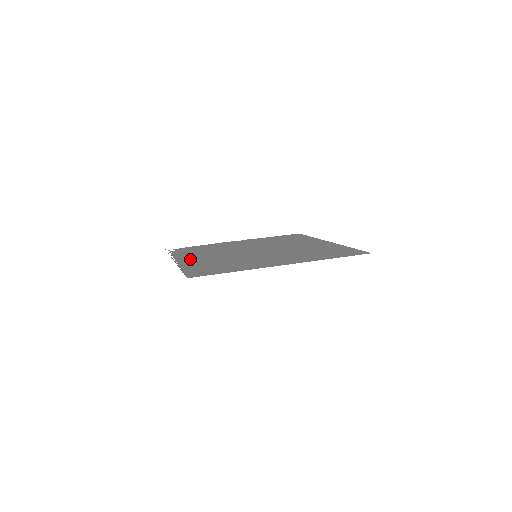
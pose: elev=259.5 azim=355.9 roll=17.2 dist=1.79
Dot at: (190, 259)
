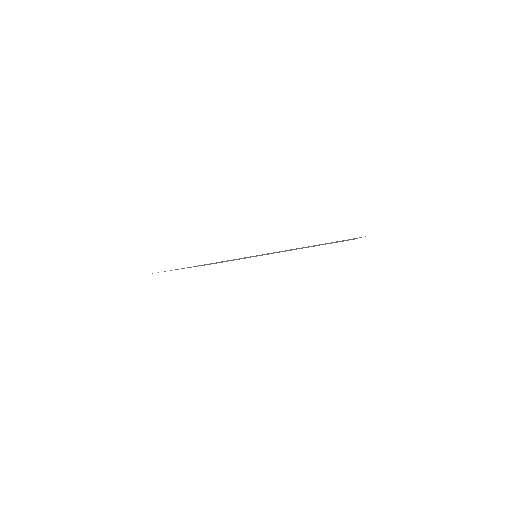
Dot at: occluded
